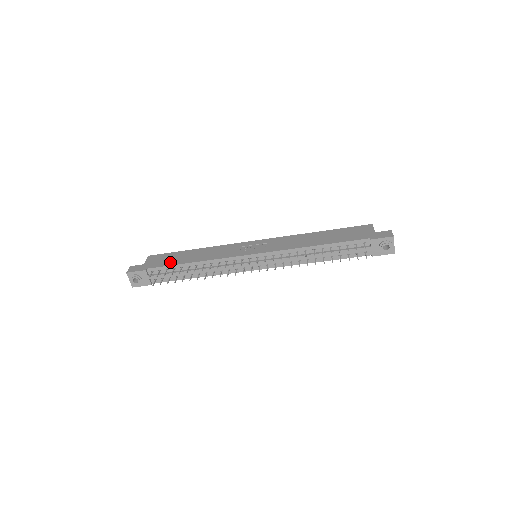
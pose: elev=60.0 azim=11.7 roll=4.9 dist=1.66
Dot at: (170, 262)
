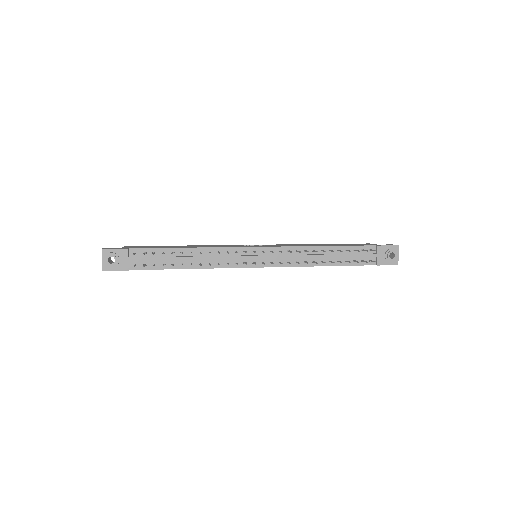
Dot at: (158, 247)
